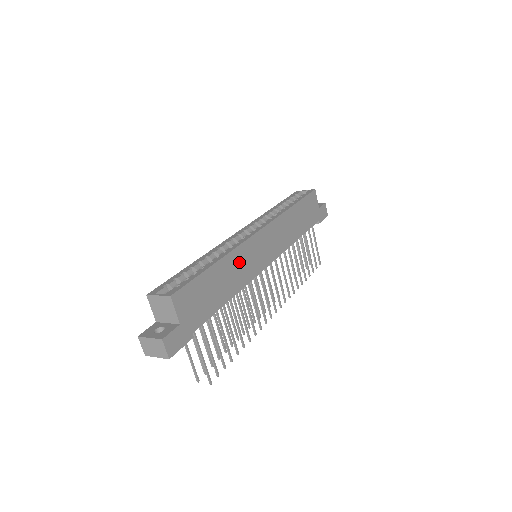
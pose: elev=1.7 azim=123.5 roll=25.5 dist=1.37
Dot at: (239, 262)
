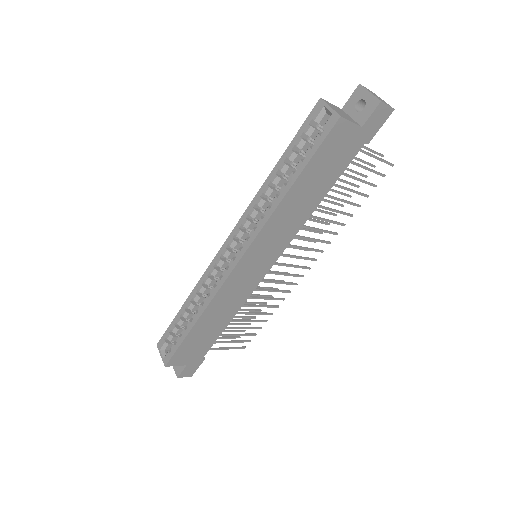
Dot at: (223, 302)
